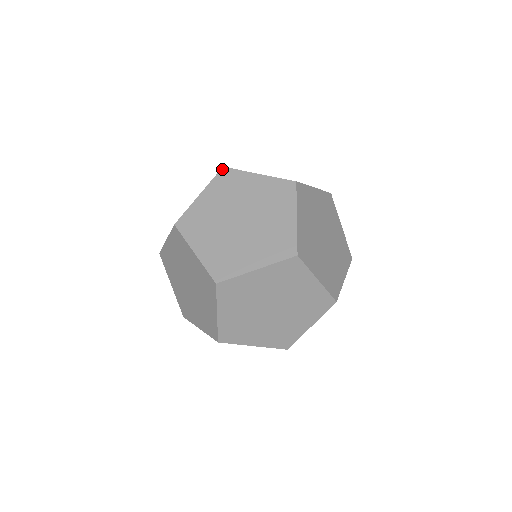
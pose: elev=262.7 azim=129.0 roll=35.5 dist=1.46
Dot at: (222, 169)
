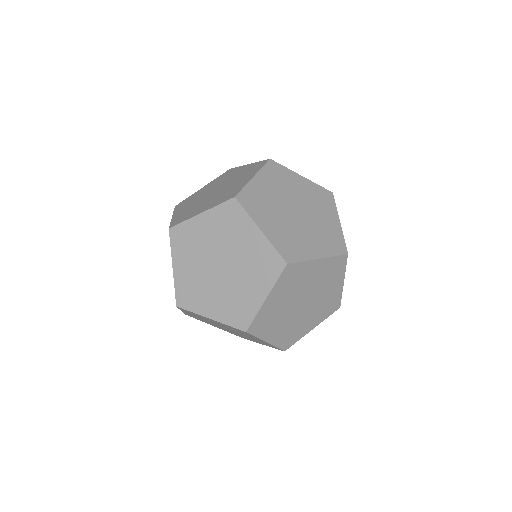
Dot at: (170, 231)
